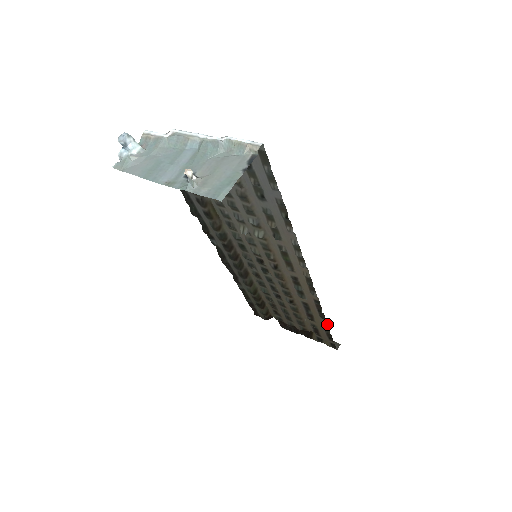
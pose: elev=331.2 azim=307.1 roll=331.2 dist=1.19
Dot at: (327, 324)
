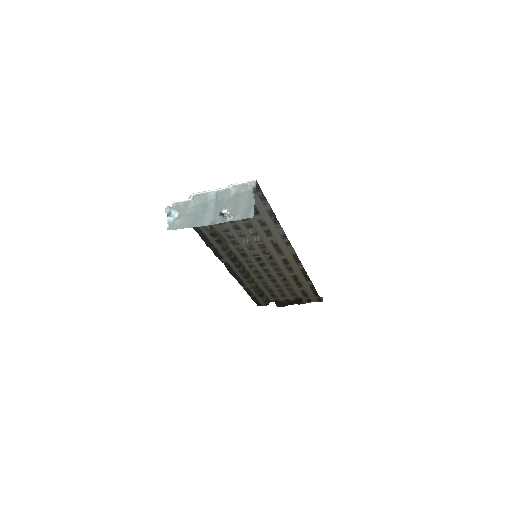
Dot at: (312, 284)
